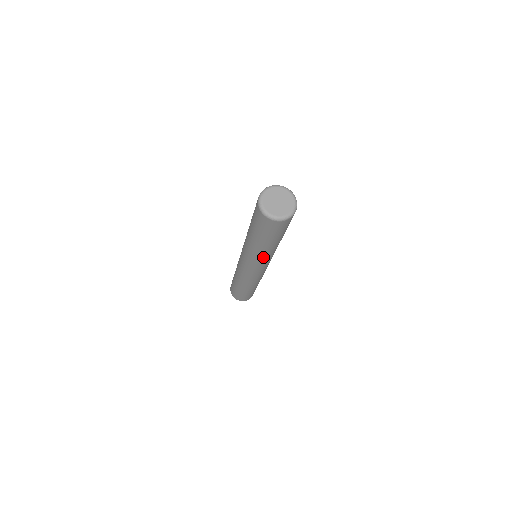
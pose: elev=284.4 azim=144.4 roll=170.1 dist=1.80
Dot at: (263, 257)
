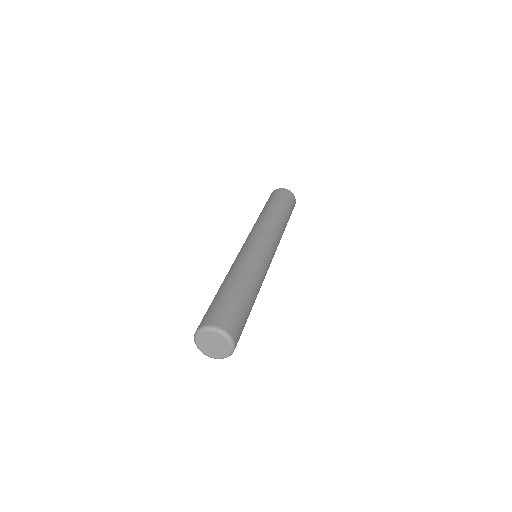
Dot at: occluded
